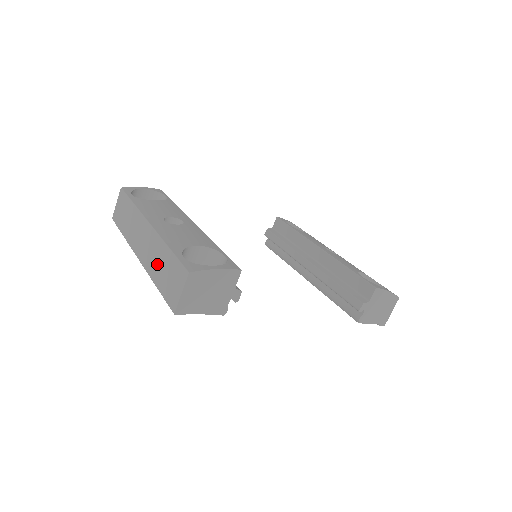
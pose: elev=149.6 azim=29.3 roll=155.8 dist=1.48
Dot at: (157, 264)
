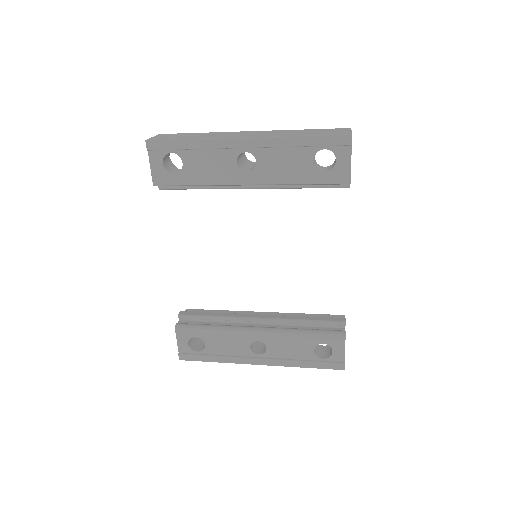
Dot at: (293, 133)
